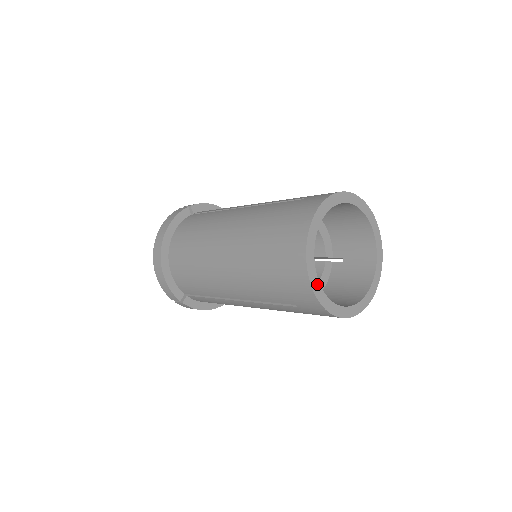
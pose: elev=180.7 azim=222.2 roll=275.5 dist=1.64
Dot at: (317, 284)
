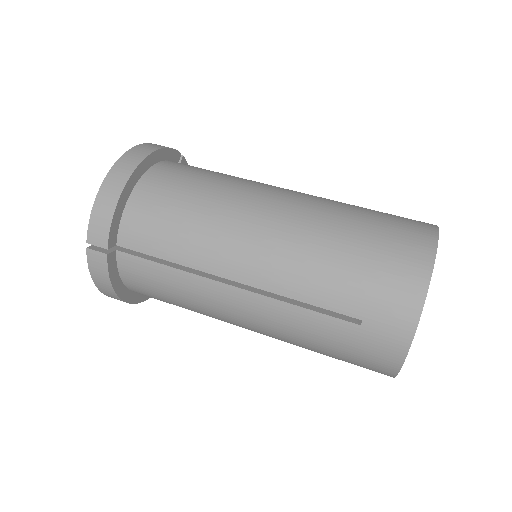
Dot at: occluded
